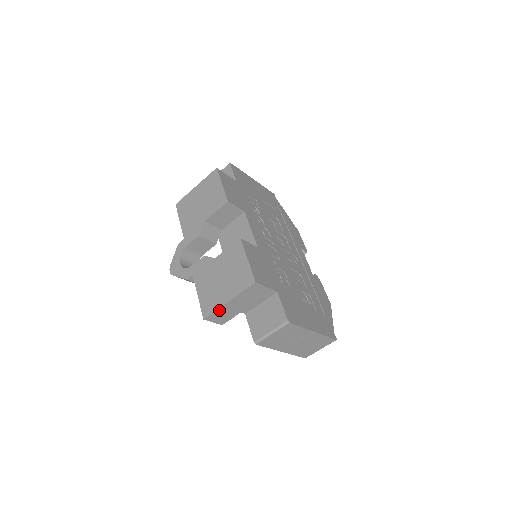
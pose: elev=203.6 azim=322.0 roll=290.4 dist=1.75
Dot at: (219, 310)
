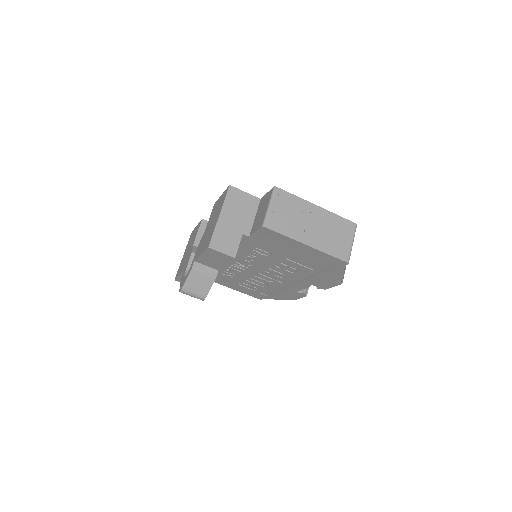
Dot at: (217, 231)
